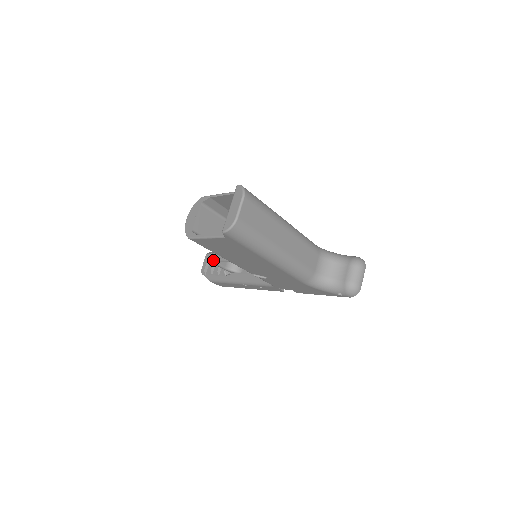
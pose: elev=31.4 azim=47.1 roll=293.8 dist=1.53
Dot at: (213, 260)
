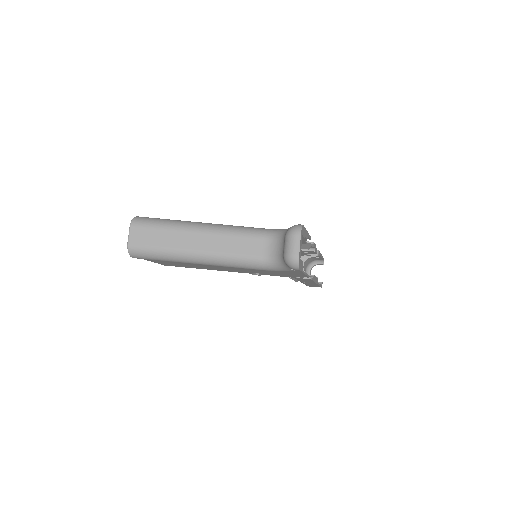
Dot at: occluded
